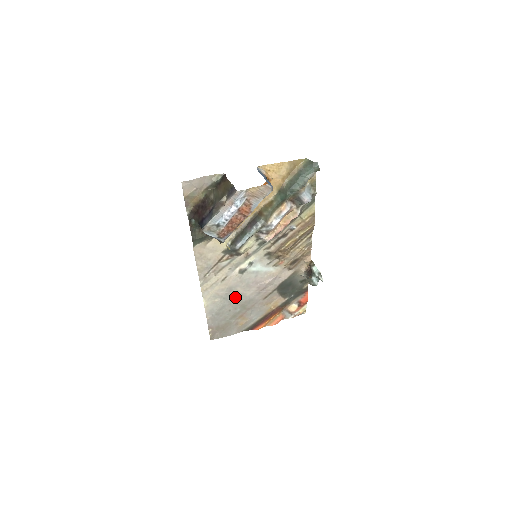
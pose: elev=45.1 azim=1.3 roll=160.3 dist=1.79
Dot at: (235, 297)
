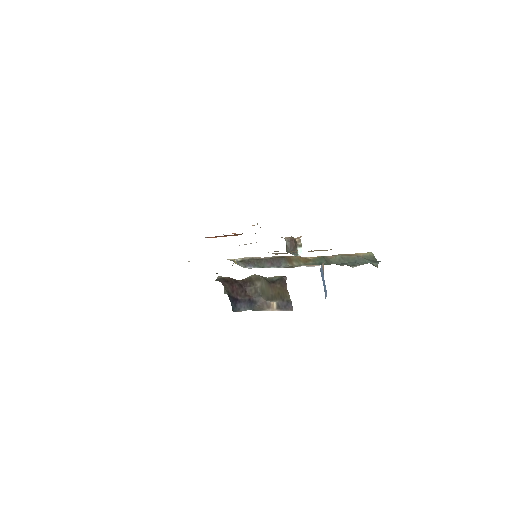
Dot at: occluded
